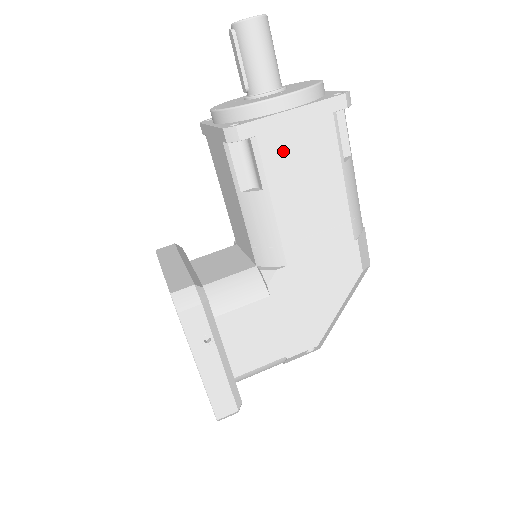
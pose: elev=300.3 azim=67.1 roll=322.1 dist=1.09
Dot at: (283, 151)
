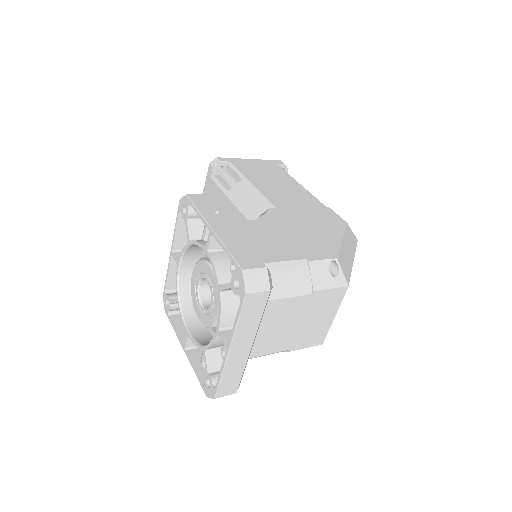
Dot at: (250, 169)
